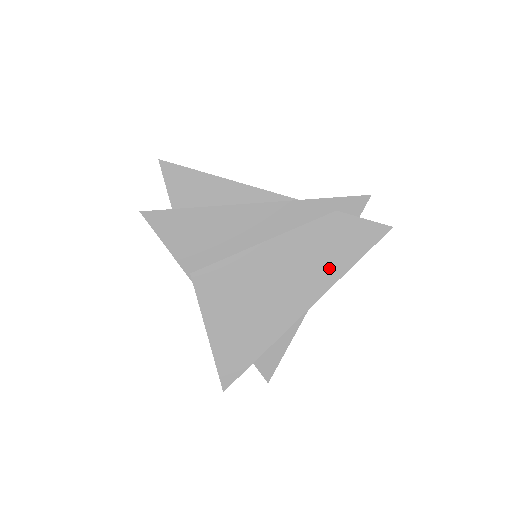
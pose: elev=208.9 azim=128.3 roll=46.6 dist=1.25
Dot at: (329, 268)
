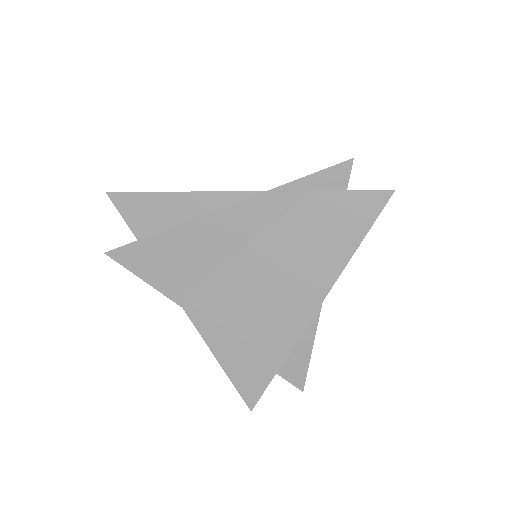
Dot at: (326, 260)
